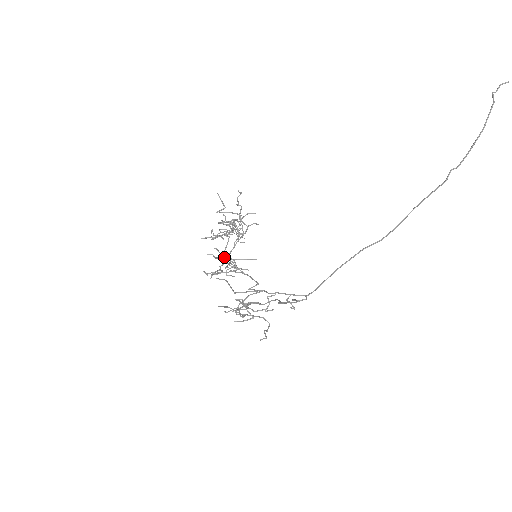
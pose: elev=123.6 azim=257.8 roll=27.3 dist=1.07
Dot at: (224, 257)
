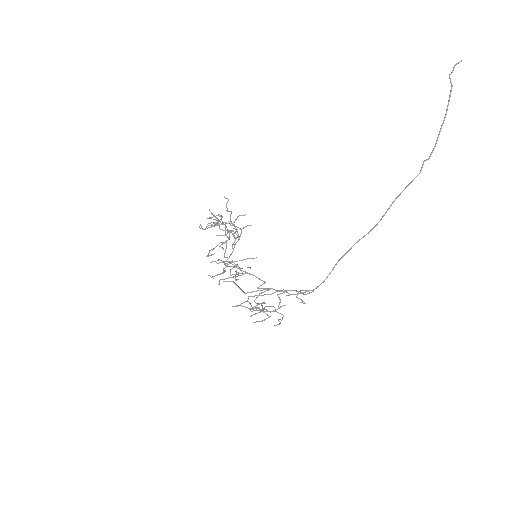
Dot at: occluded
